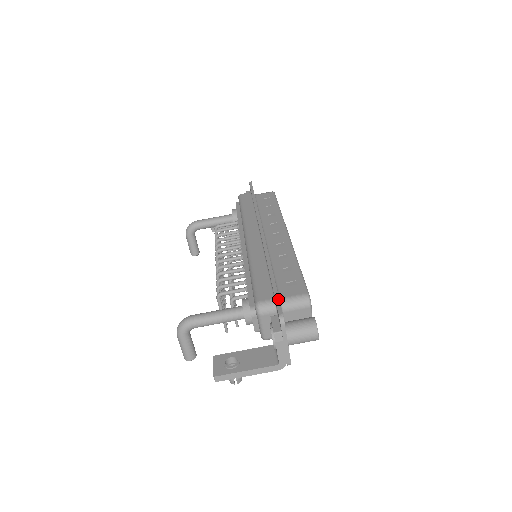
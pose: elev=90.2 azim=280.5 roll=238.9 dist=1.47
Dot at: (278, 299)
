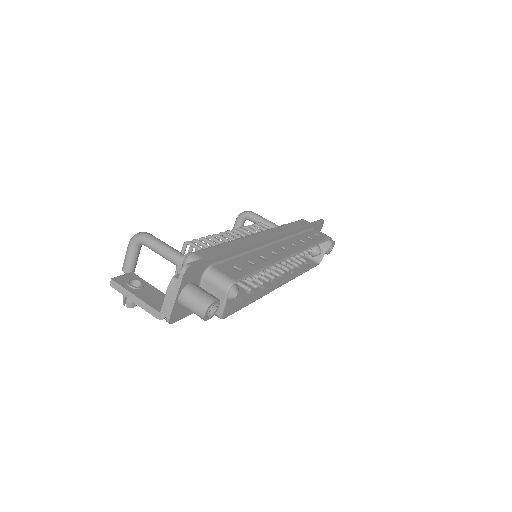
Dot at: (205, 259)
